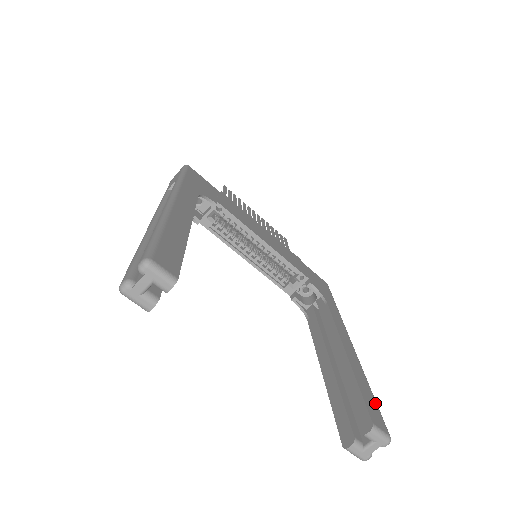
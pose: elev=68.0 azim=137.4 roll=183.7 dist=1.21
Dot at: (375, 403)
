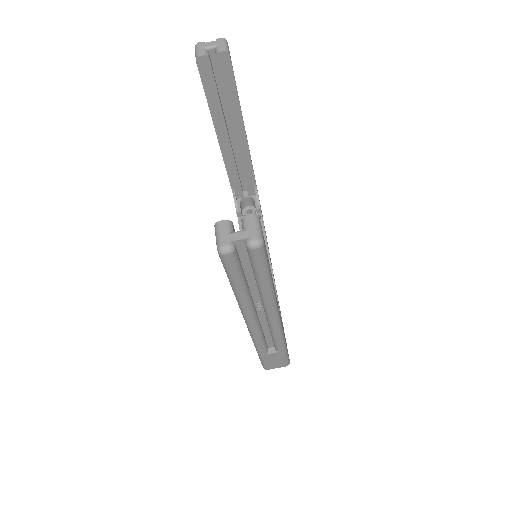
Dot at: occluded
